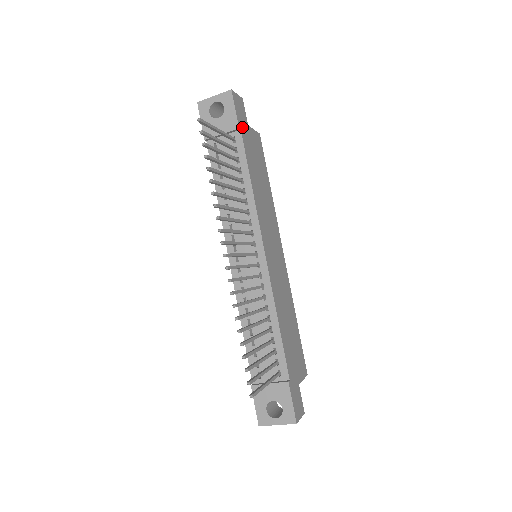
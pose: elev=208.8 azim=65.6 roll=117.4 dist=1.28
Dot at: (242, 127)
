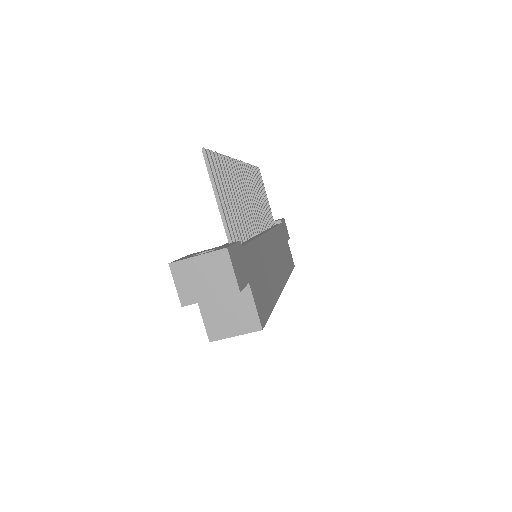
Dot at: (283, 227)
